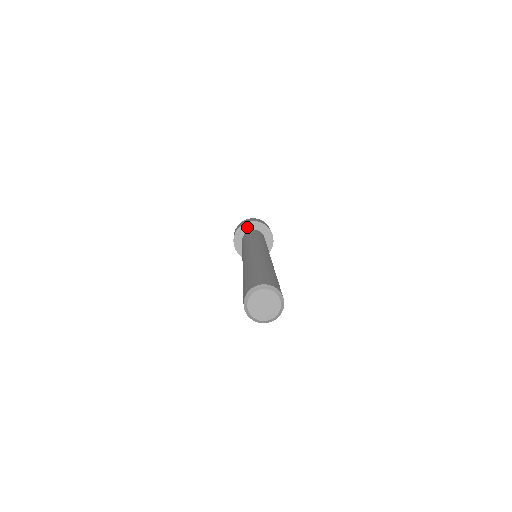
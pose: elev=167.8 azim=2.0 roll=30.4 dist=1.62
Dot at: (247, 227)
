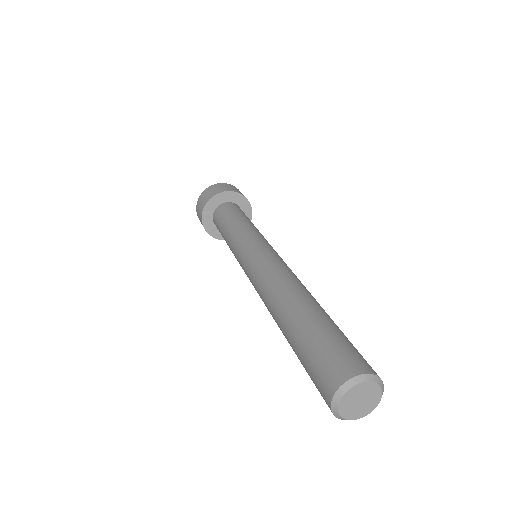
Dot at: (211, 207)
